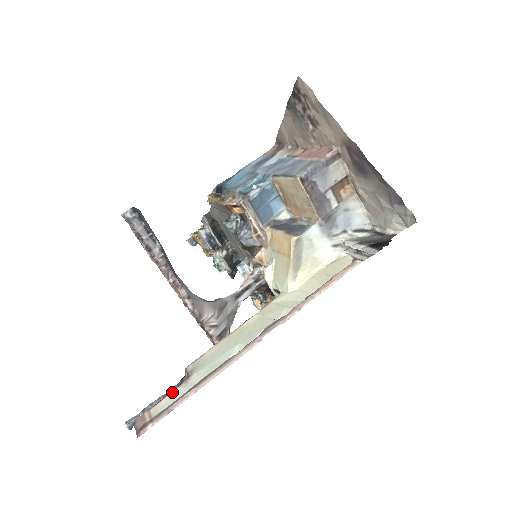
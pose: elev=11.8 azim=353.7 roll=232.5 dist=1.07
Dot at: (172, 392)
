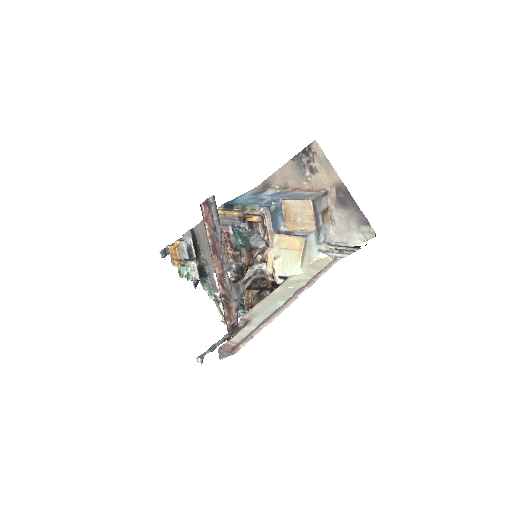
Dot at: (242, 329)
